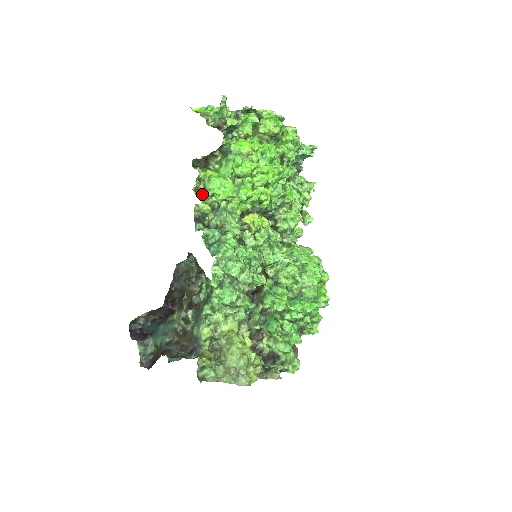
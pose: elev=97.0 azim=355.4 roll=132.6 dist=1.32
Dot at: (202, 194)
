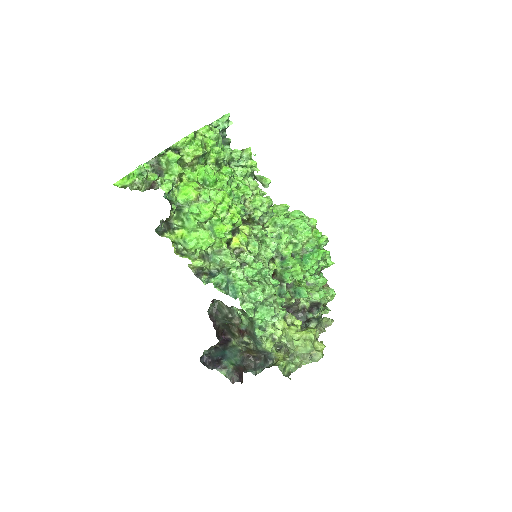
Dot at: (186, 253)
